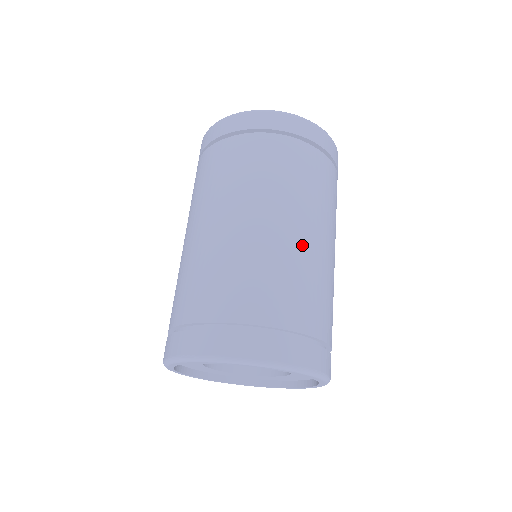
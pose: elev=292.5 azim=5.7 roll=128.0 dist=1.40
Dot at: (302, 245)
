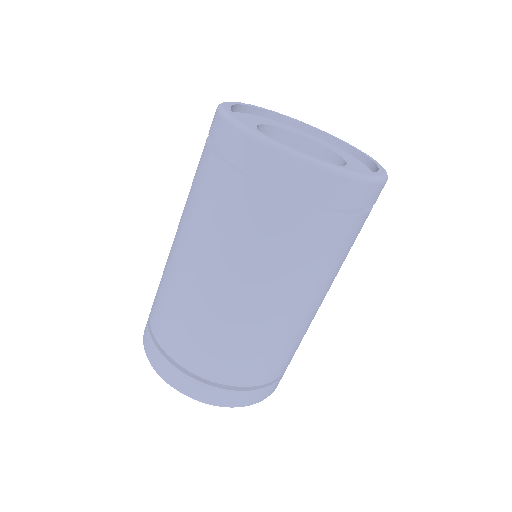
Dot at: (207, 298)
